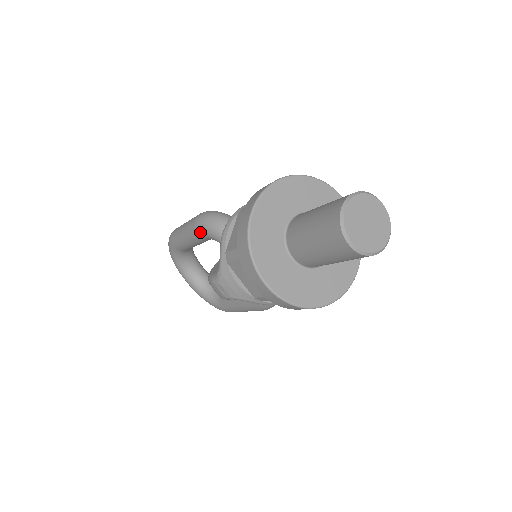
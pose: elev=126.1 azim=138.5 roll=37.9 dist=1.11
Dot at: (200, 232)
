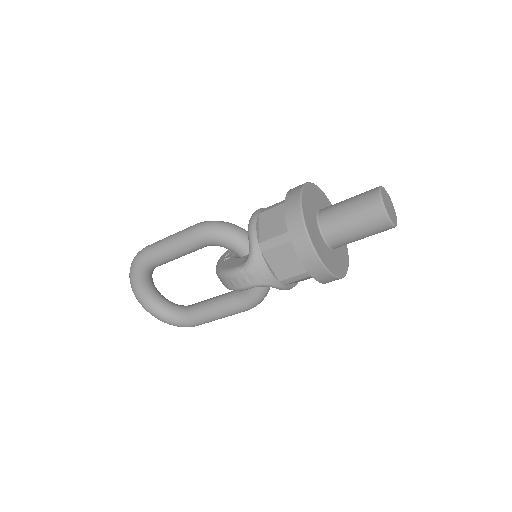
Dot at: (202, 238)
